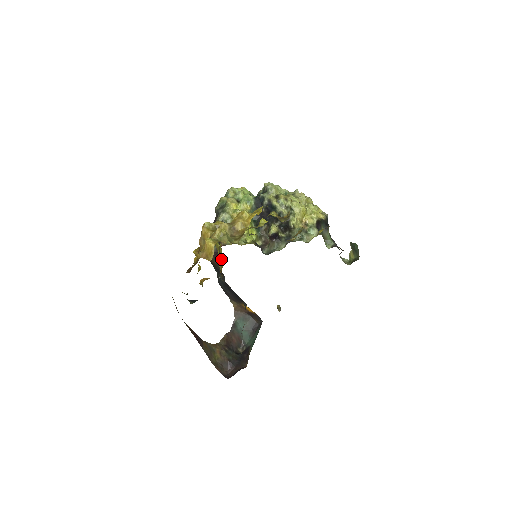
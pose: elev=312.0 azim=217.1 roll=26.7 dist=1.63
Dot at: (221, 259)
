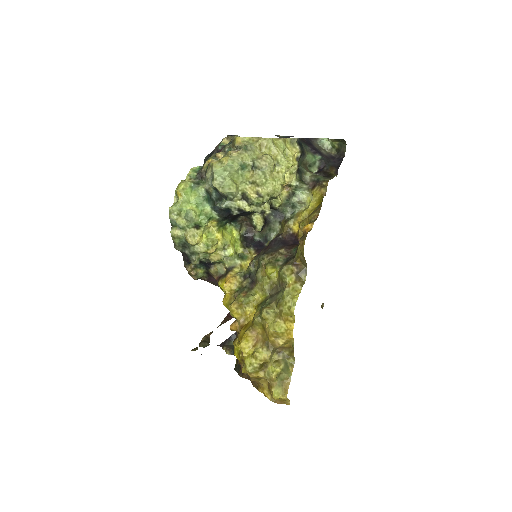
Dot at: occluded
